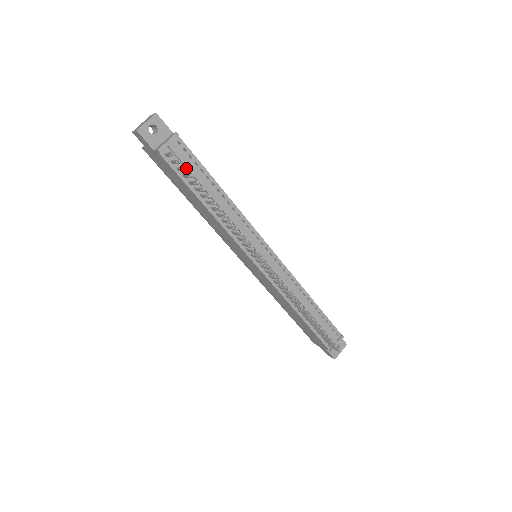
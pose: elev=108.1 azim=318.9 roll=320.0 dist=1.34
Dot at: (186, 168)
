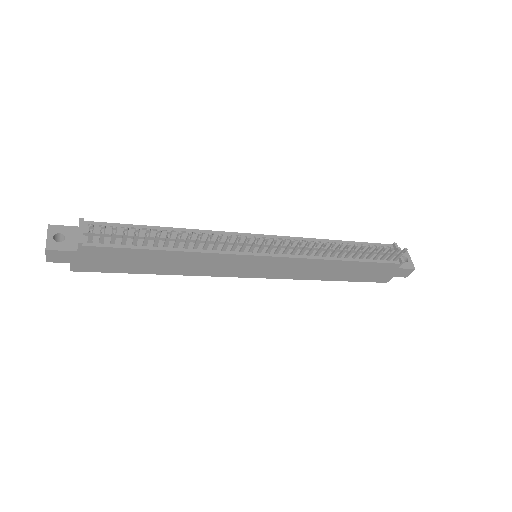
Dot at: (114, 227)
